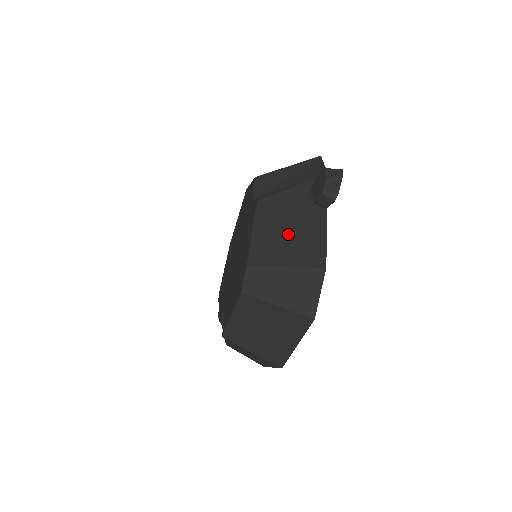
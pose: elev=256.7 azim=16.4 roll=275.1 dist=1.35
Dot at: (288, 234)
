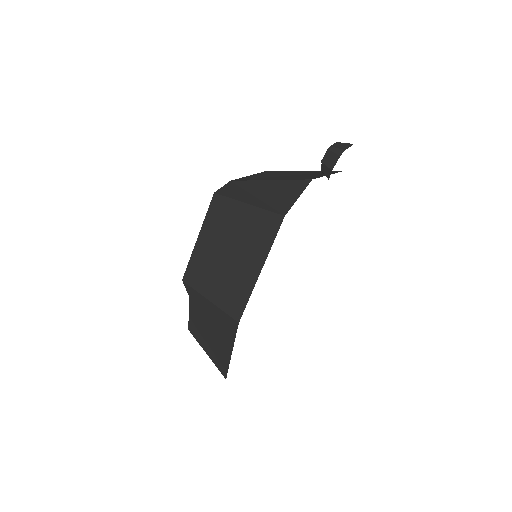
Dot at: occluded
